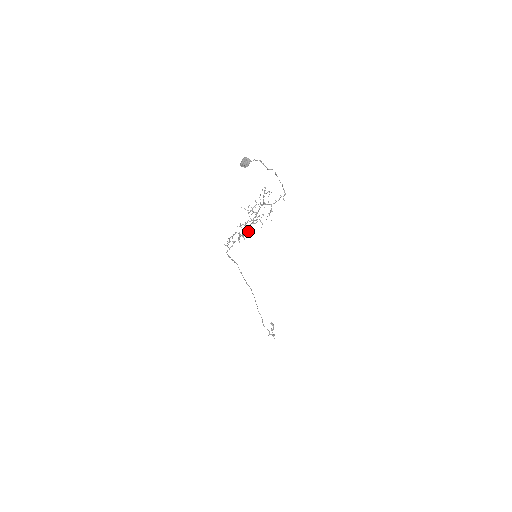
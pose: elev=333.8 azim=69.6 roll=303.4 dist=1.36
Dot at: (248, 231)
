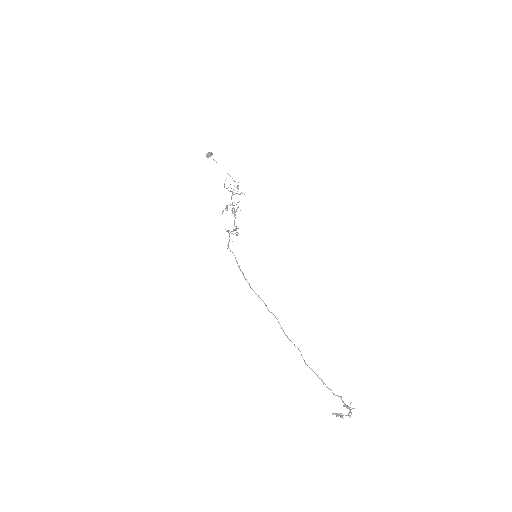
Dot at: (236, 227)
